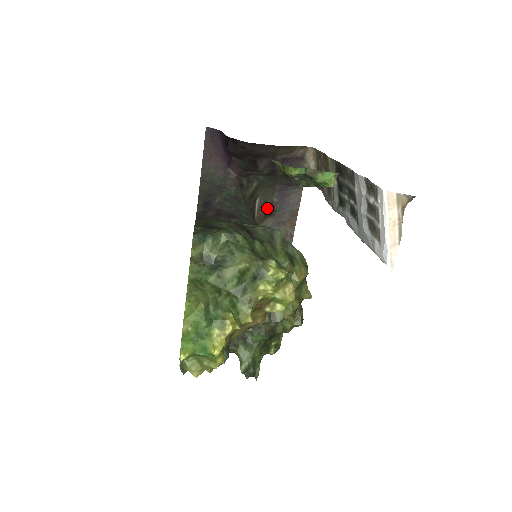
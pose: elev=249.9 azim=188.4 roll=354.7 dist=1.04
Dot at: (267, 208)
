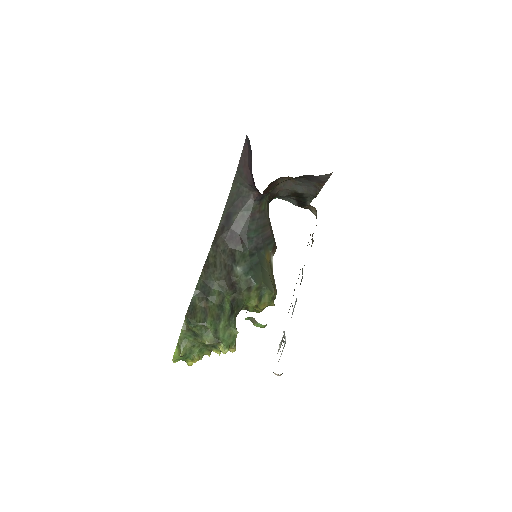
Dot at: (298, 177)
